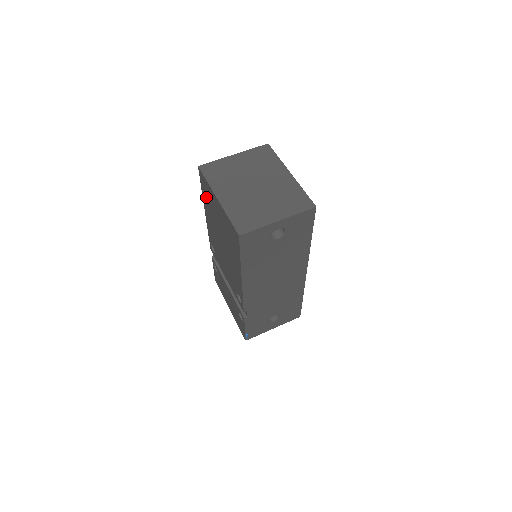
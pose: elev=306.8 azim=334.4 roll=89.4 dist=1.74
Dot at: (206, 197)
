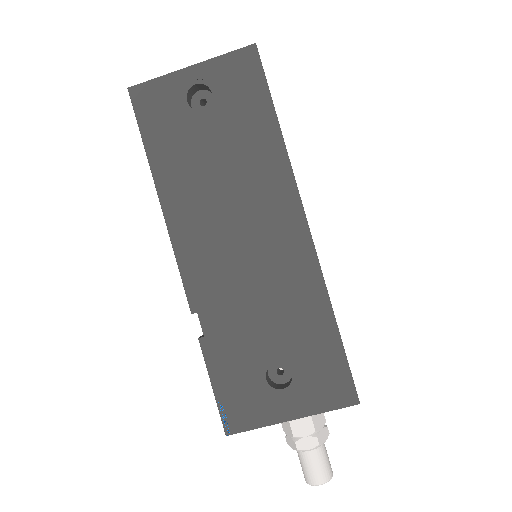
Dot at: occluded
